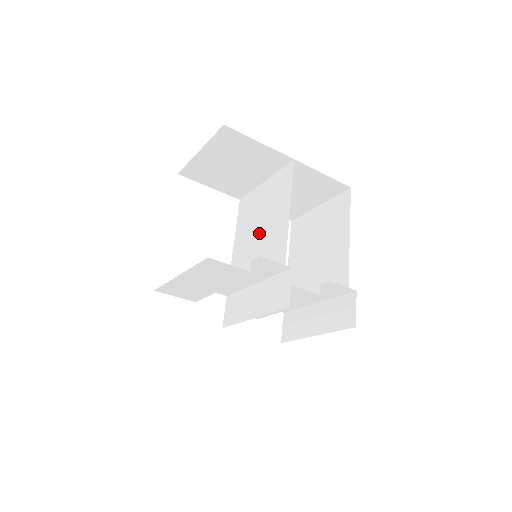
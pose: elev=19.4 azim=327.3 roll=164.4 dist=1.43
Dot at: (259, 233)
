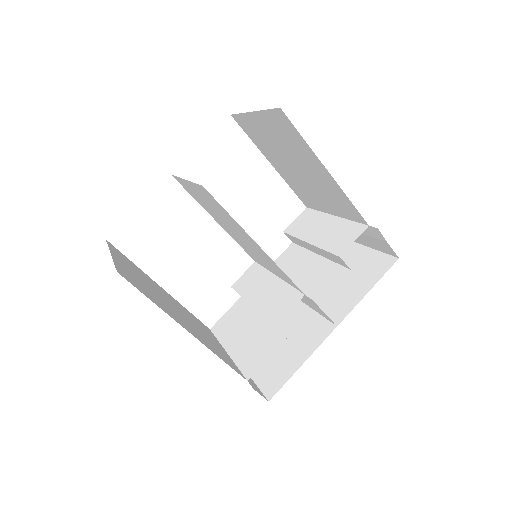
Dot at: (237, 235)
